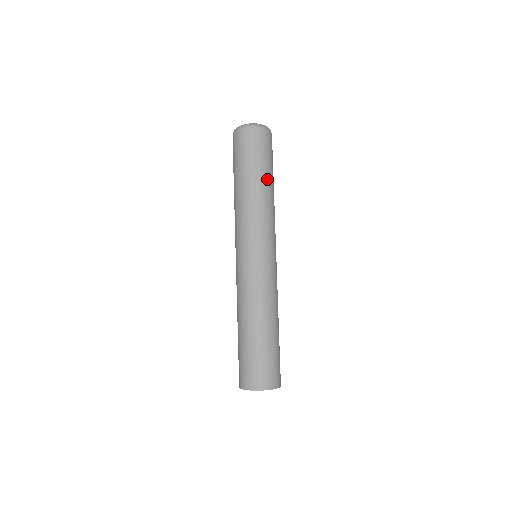
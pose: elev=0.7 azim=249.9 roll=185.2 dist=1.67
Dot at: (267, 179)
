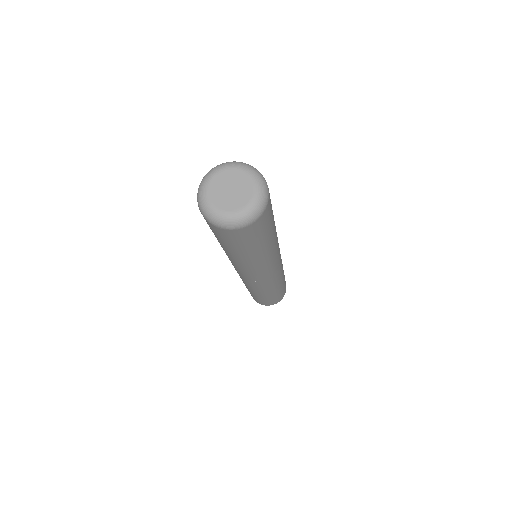
Dot at: (252, 253)
